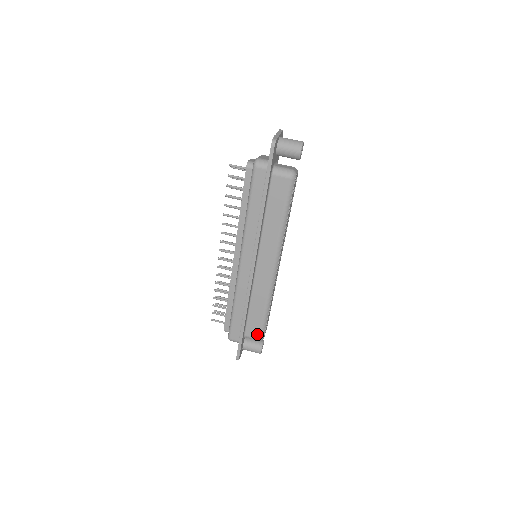
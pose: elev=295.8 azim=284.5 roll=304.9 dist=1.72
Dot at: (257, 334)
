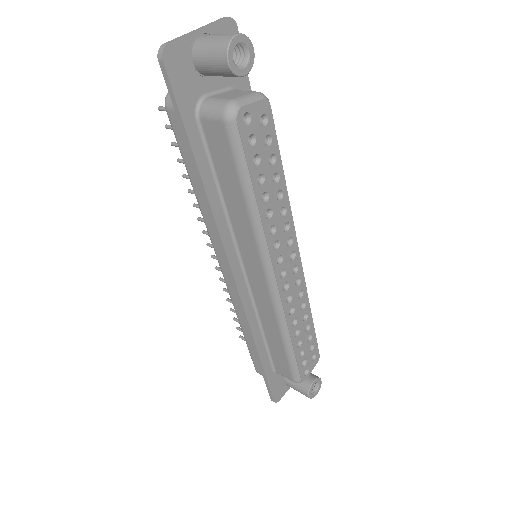
Dot at: (288, 374)
